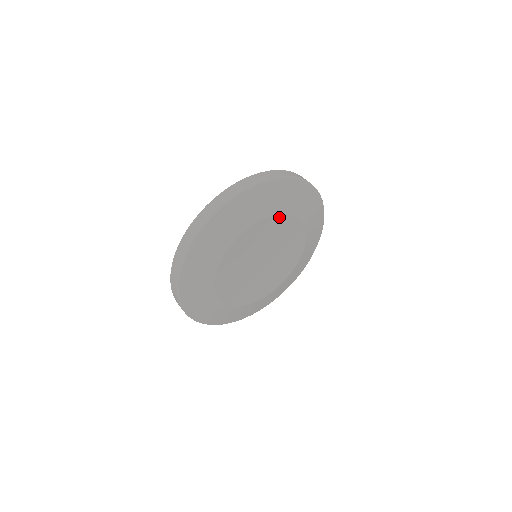
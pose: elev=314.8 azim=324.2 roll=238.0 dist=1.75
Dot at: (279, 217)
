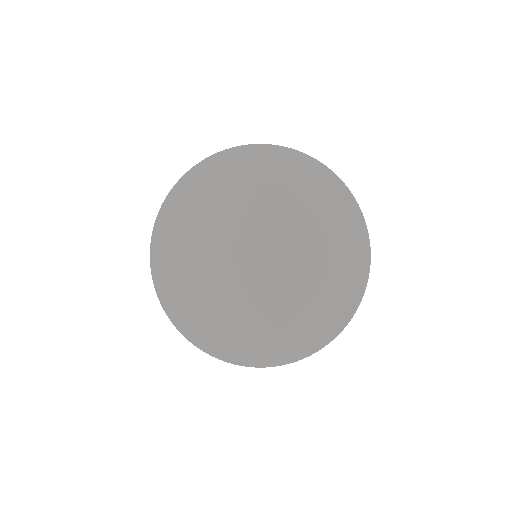
Dot at: (311, 219)
